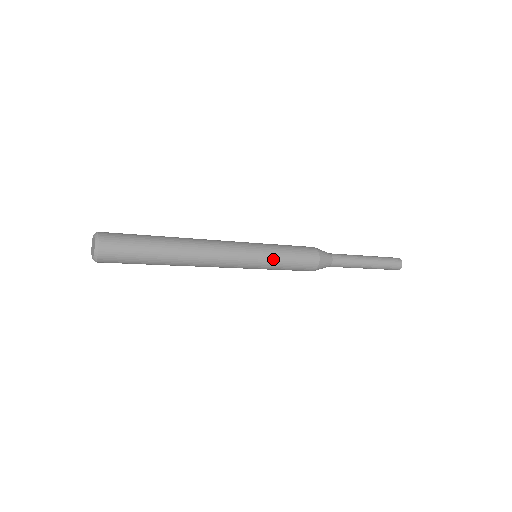
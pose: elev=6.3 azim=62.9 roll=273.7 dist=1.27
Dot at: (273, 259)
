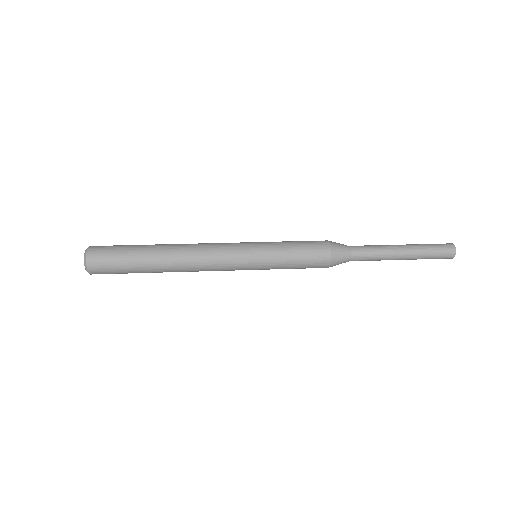
Dot at: occluded
